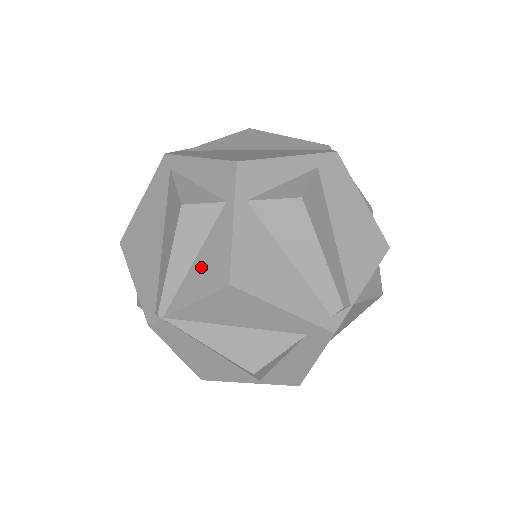
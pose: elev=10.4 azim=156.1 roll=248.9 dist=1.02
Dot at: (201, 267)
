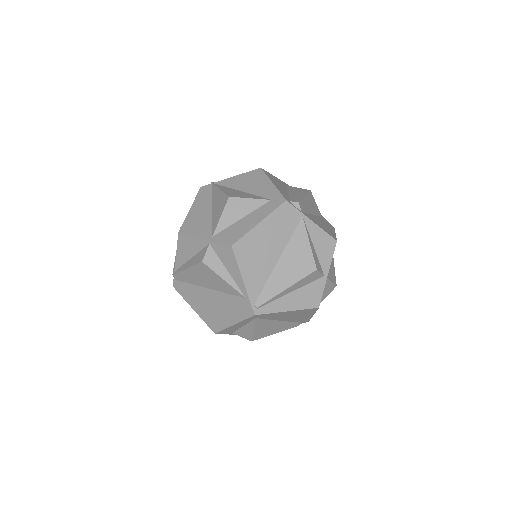
Dot at: occluded
